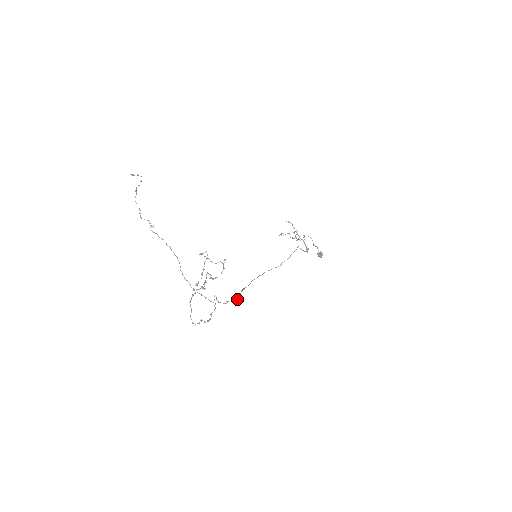
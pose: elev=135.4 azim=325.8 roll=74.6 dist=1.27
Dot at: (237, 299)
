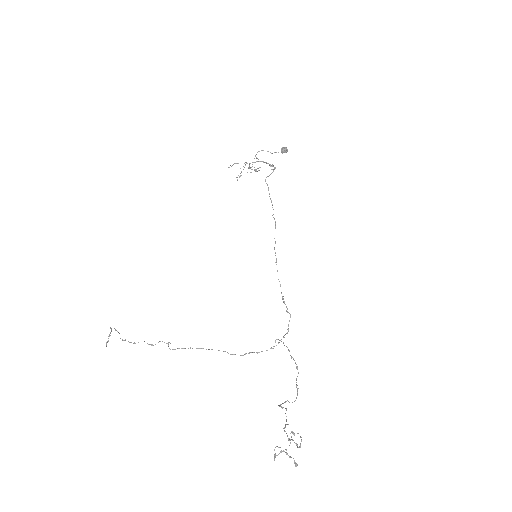
Dot at: (290, 317)
